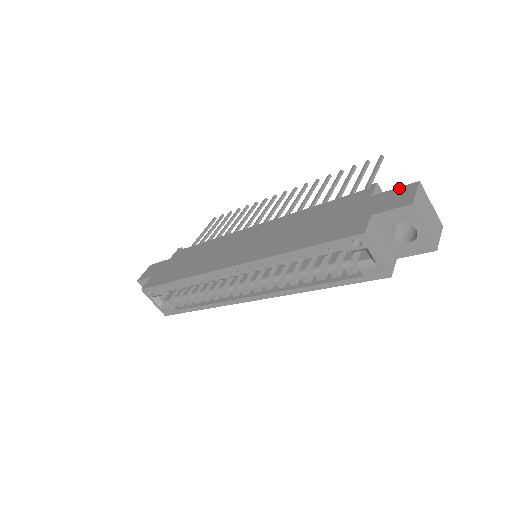
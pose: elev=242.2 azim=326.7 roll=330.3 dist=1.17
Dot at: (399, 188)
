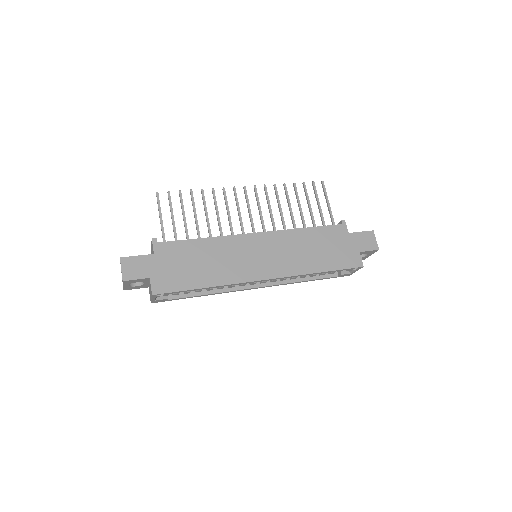
Dot at: (364, 233)
